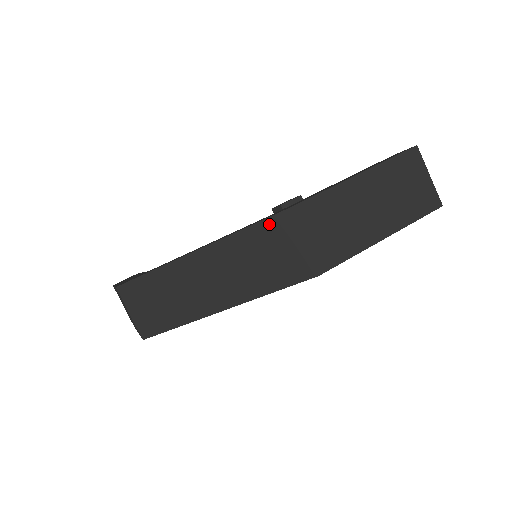
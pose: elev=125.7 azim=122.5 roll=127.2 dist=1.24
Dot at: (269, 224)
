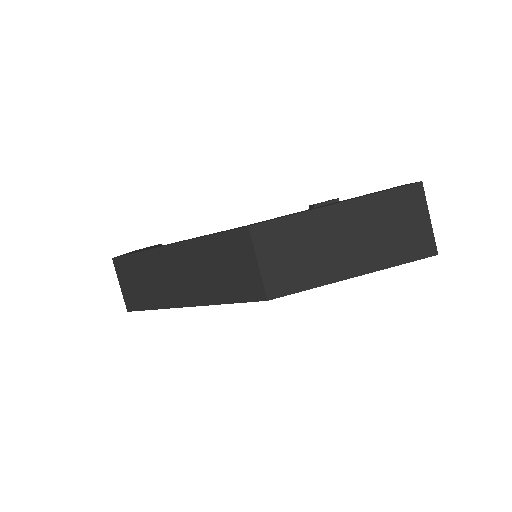
Dot at: (231, 237)
